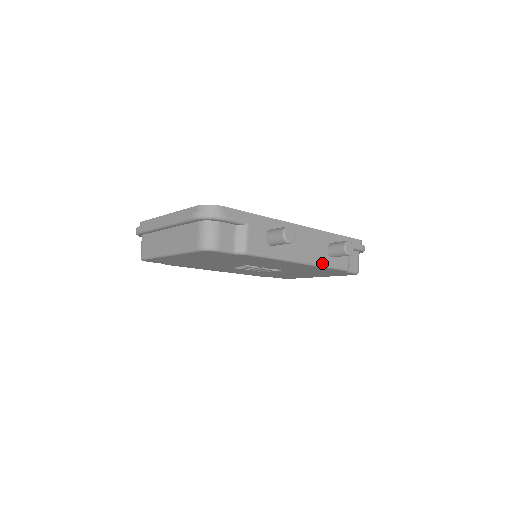
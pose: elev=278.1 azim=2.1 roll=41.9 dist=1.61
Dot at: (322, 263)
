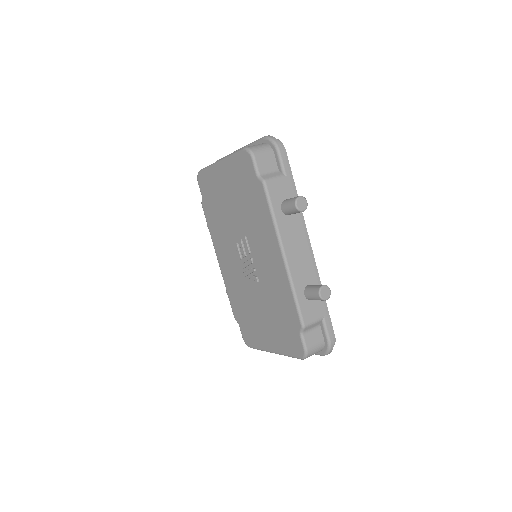
Dot at: (294, 283)
